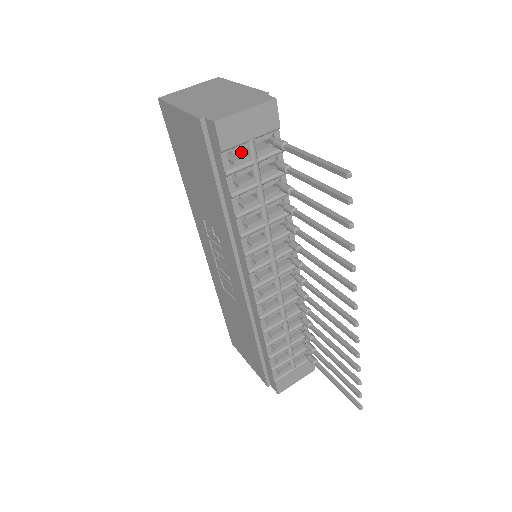
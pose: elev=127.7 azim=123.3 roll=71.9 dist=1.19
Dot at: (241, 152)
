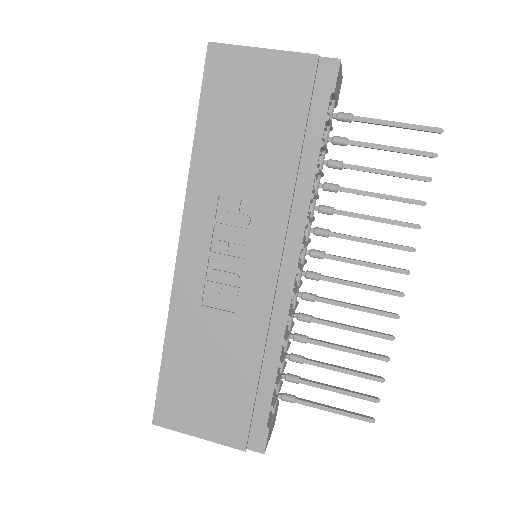
Dot at: occluded
